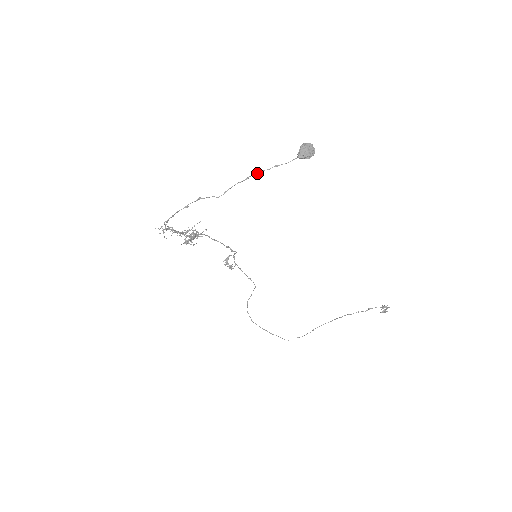
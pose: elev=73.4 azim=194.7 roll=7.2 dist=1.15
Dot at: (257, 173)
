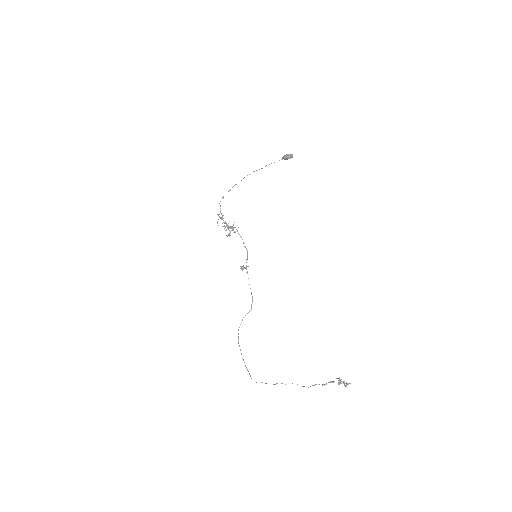
Dot at: occluded
